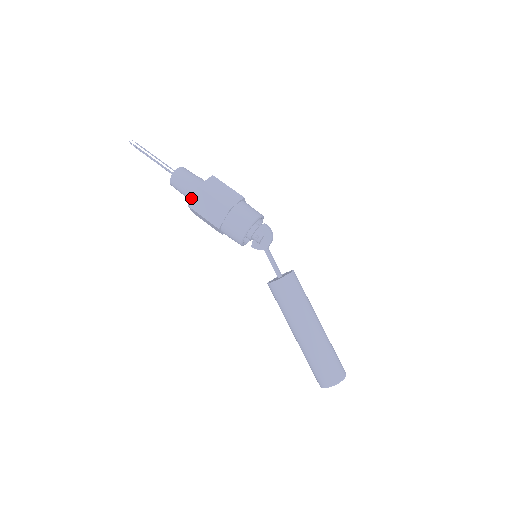
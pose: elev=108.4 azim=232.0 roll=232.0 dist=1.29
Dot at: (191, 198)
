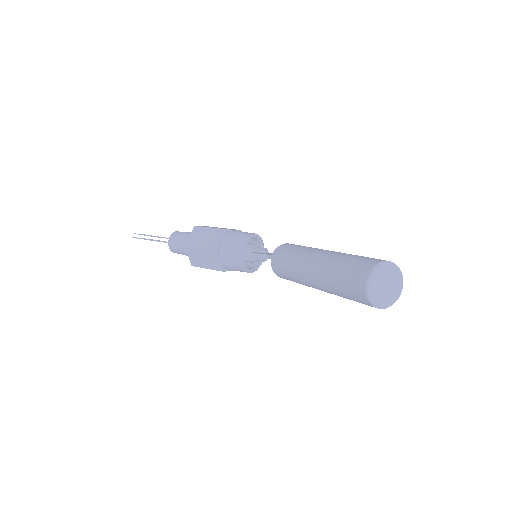
Dot at: occluded
